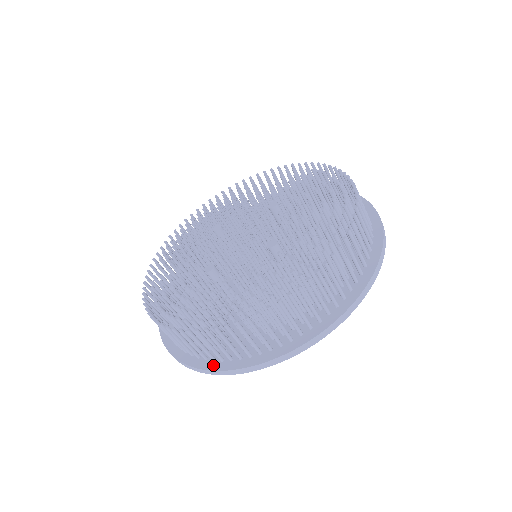
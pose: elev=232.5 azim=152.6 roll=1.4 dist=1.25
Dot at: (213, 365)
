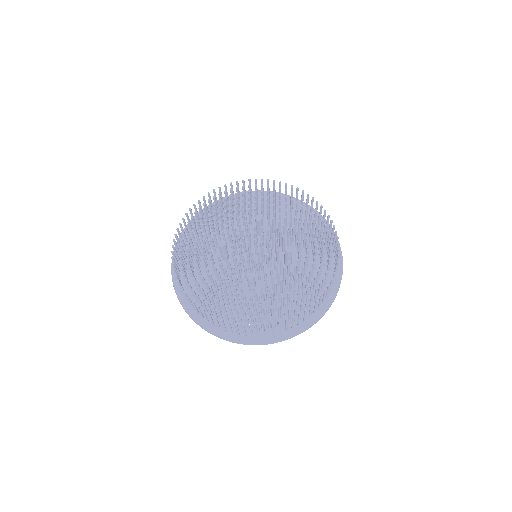
Dot at: (283, 336)
